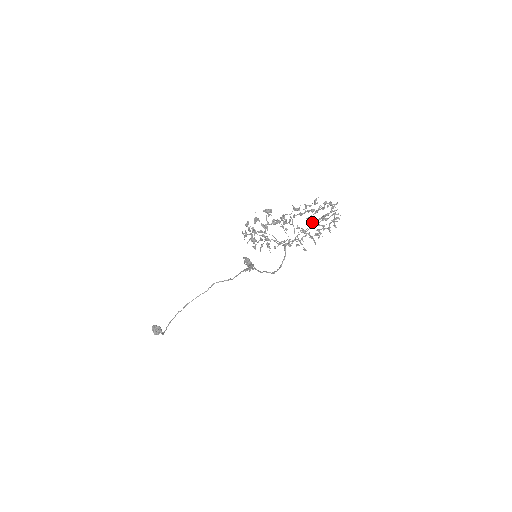
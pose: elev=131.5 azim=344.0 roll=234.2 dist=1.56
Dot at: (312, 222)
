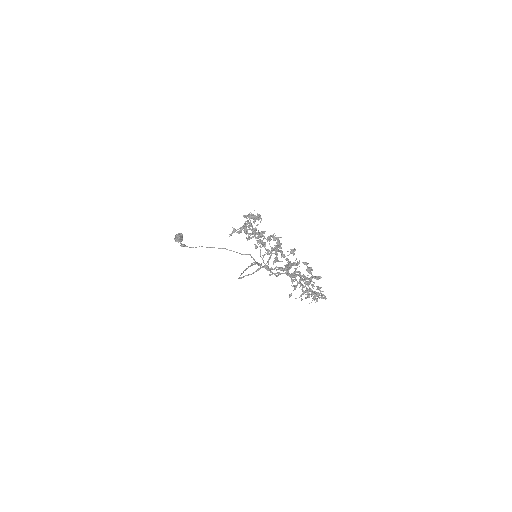
Dot at: (295, 272)
